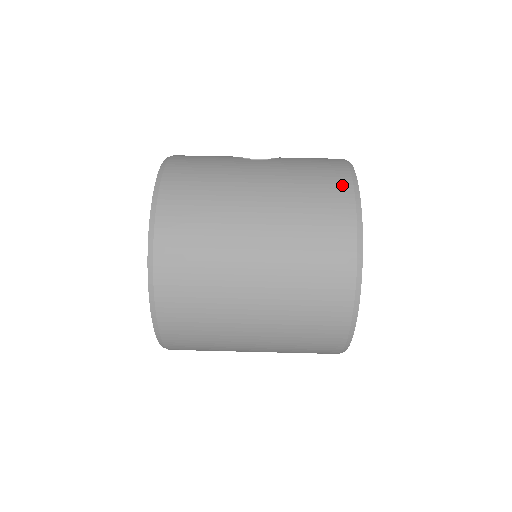
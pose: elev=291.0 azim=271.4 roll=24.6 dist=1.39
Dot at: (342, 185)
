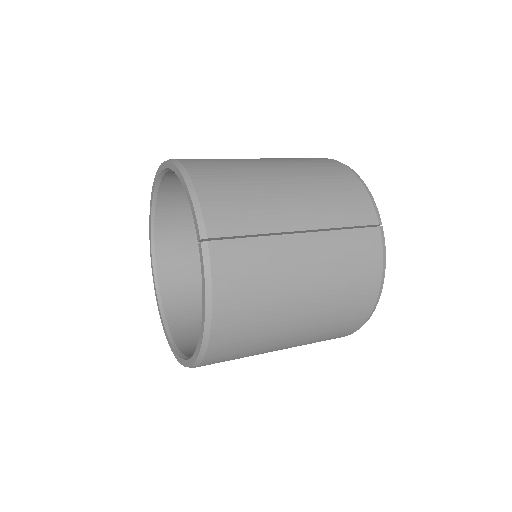
Dot at: occluded
